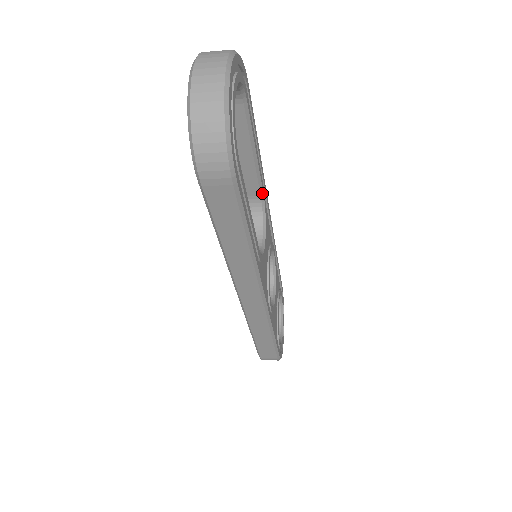
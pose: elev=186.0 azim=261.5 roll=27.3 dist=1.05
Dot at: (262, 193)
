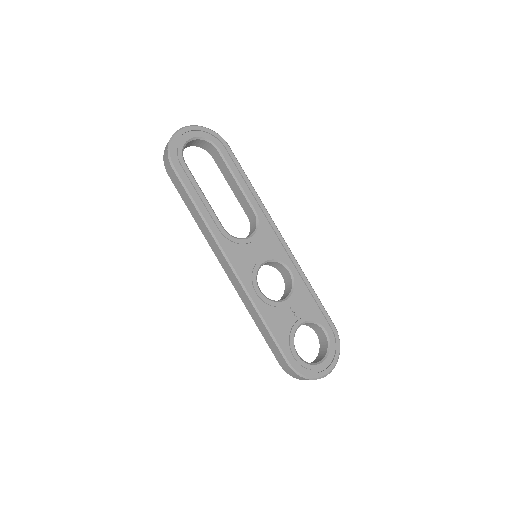
Dot at: (254, 210)
